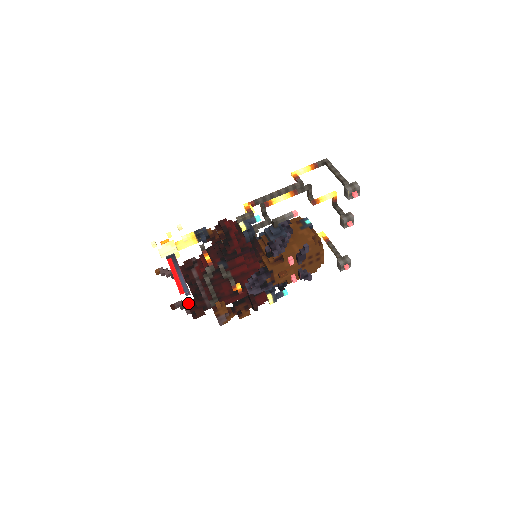
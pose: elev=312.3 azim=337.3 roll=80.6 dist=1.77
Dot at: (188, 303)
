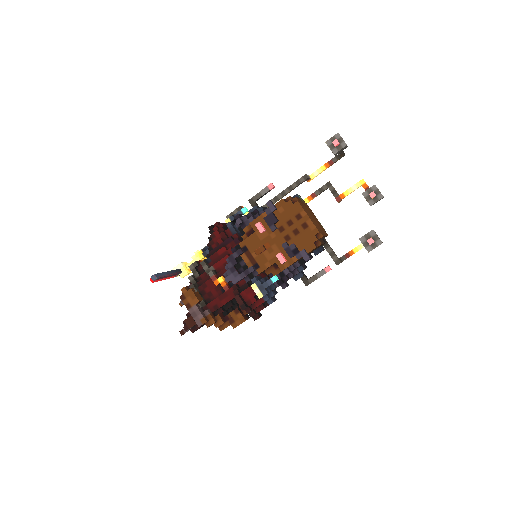
Dot at: occluded
